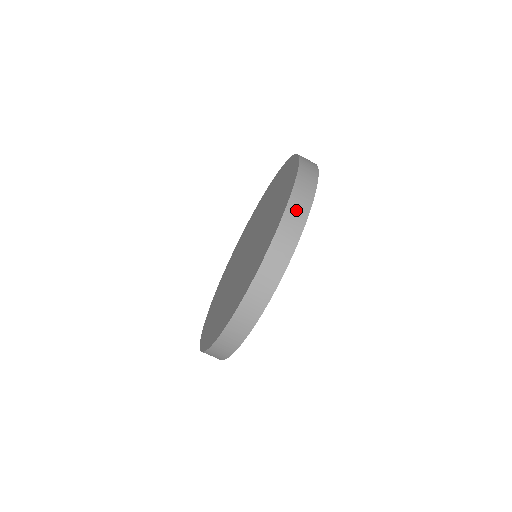
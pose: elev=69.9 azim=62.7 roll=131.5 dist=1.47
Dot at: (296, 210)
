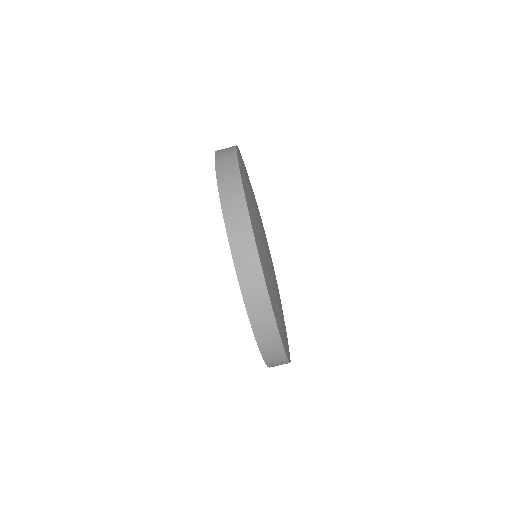
Dot at: occluded
